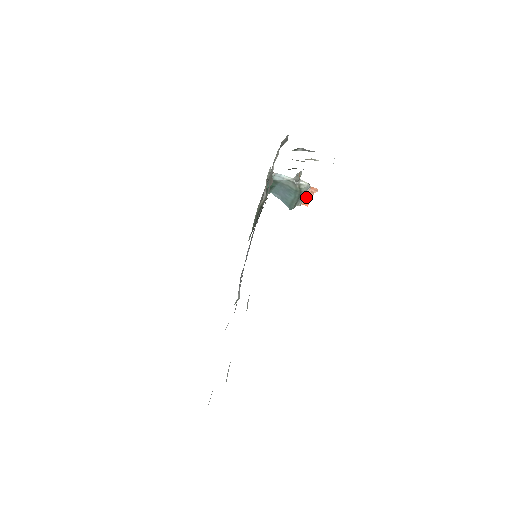
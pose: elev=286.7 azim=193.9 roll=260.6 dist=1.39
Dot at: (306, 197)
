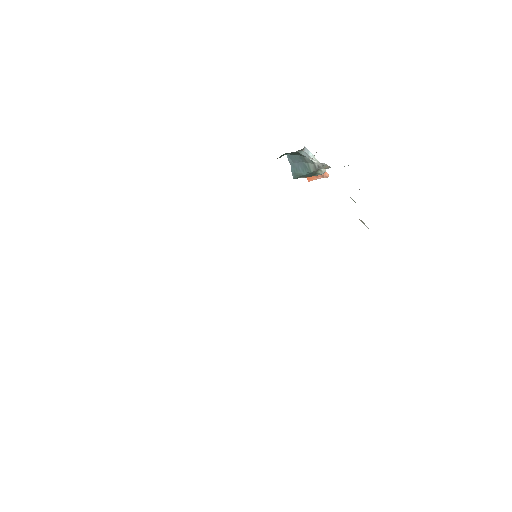
Dot at: occluded
